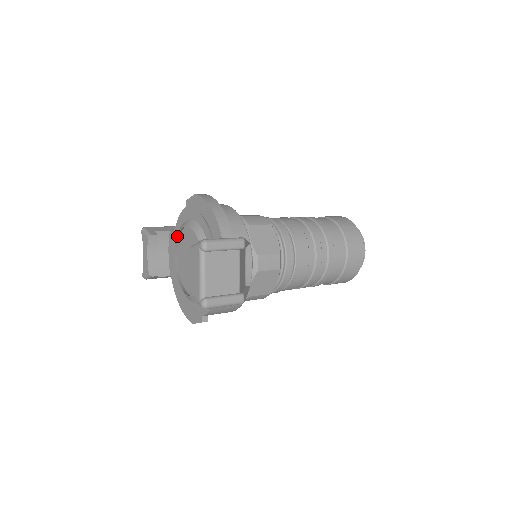
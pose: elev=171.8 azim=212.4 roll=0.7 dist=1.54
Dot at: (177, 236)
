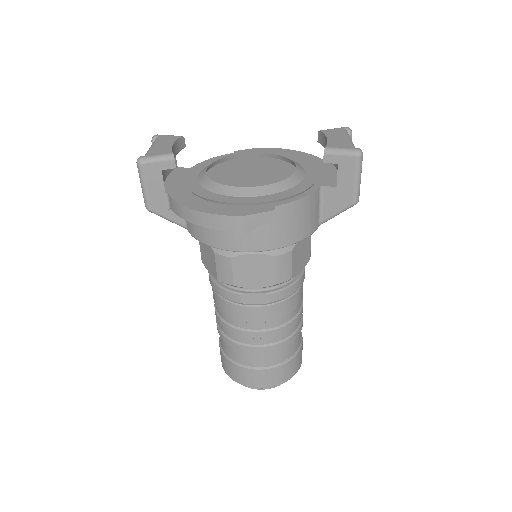
Dot at: (219, 160)
